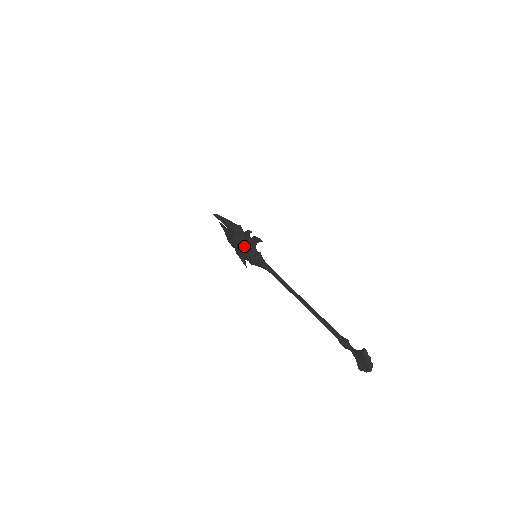
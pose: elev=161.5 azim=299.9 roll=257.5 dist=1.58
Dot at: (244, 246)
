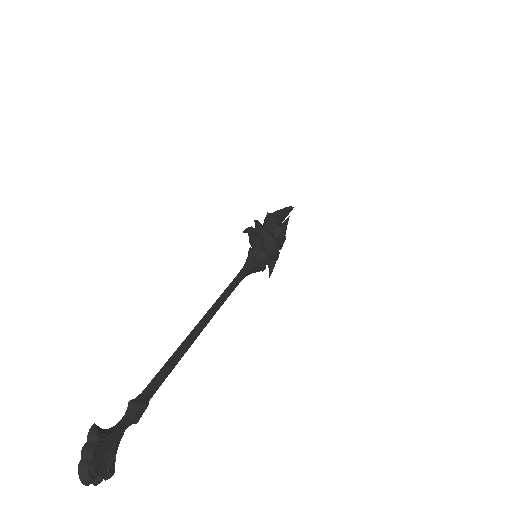
Dot at: (250, 241)
